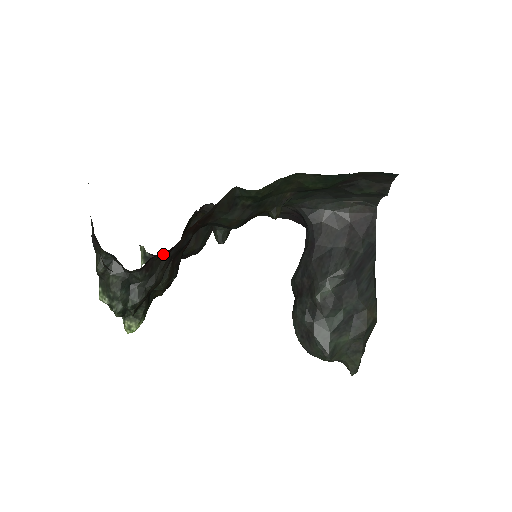
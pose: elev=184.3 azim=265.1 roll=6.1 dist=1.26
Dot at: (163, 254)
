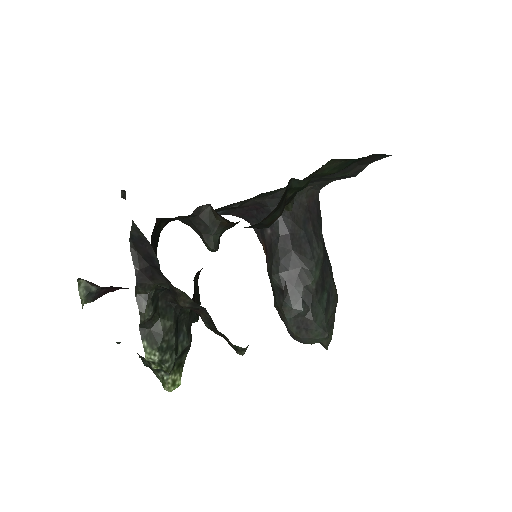
Dot at: (195, 275)
